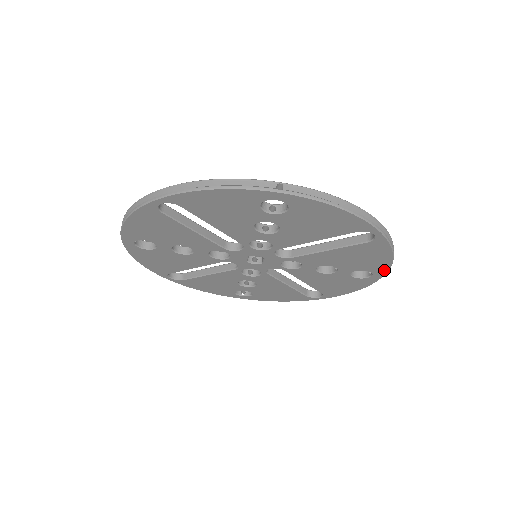
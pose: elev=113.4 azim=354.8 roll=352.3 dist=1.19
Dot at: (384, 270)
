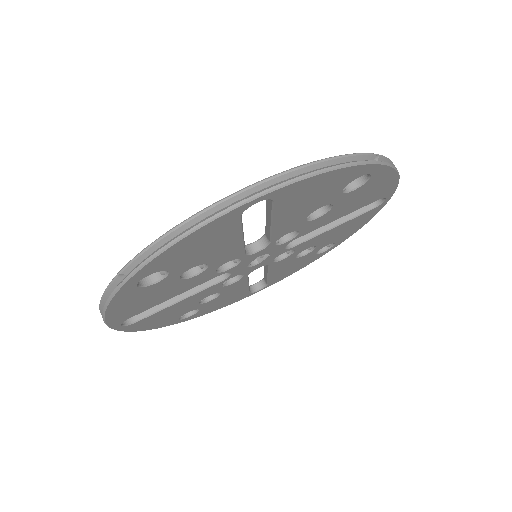
Dot at: (346, 238)
